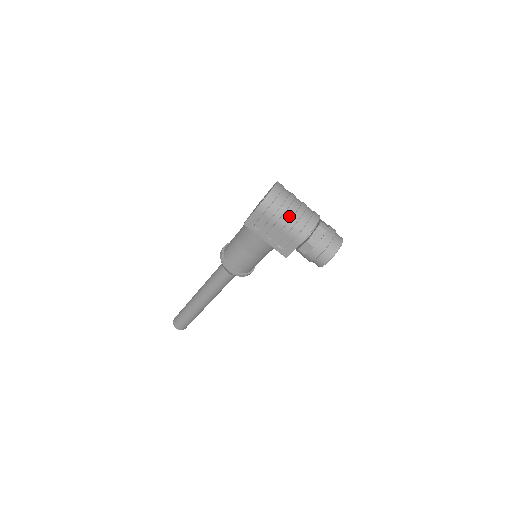
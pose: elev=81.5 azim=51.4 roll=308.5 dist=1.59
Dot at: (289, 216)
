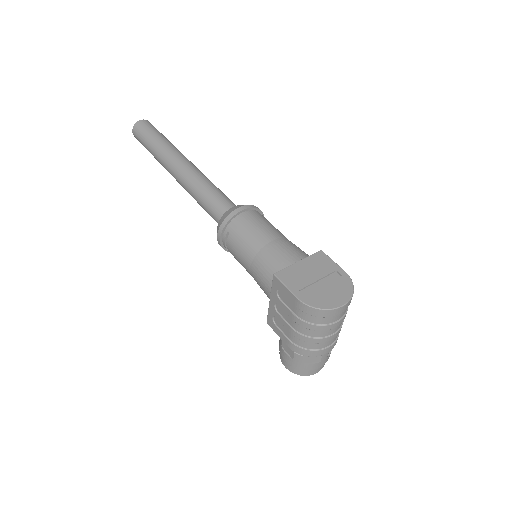
Dot at: (312, 334)
